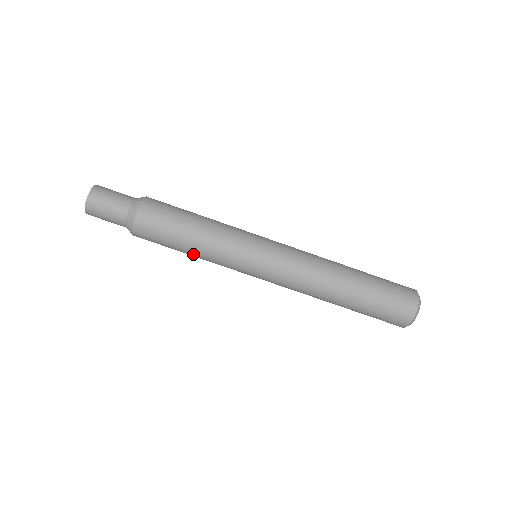
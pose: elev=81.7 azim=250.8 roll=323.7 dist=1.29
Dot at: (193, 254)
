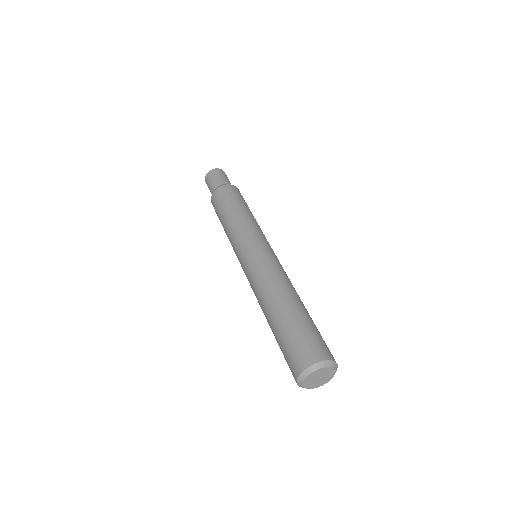
Dot at: (235, 214)
